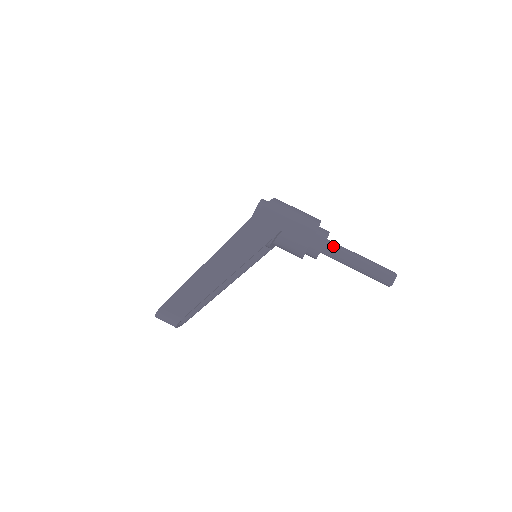
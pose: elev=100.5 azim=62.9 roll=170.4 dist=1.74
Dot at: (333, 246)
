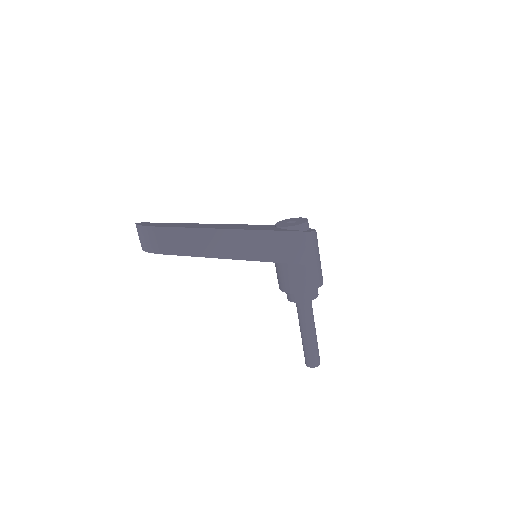
Dot at: (309, 306)
